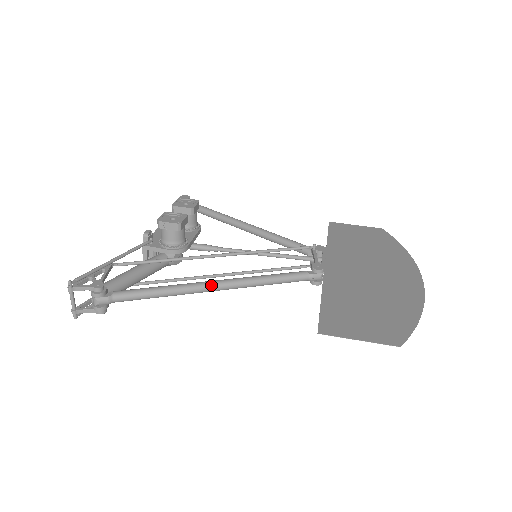
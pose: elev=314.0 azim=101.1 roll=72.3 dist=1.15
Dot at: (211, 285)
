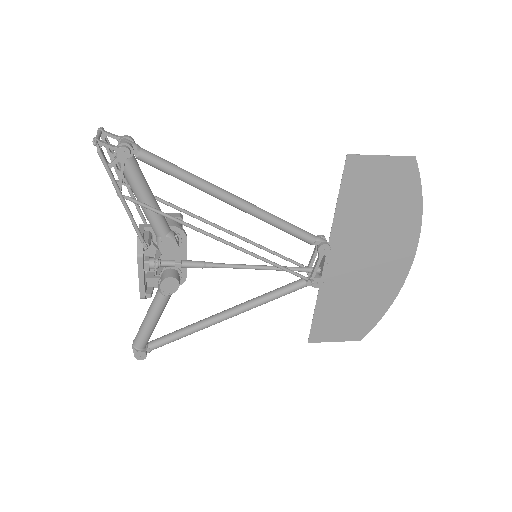
Dot at: (230, 193)
